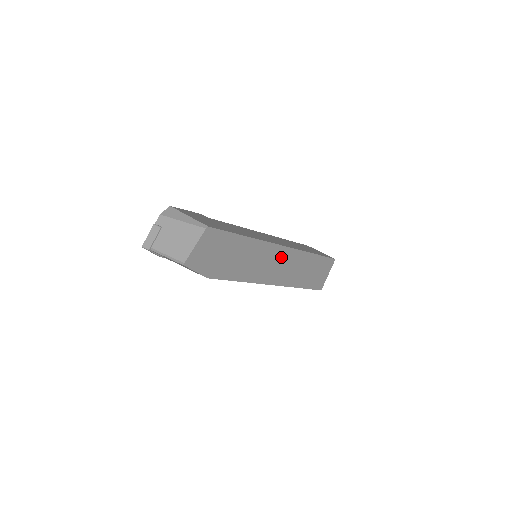
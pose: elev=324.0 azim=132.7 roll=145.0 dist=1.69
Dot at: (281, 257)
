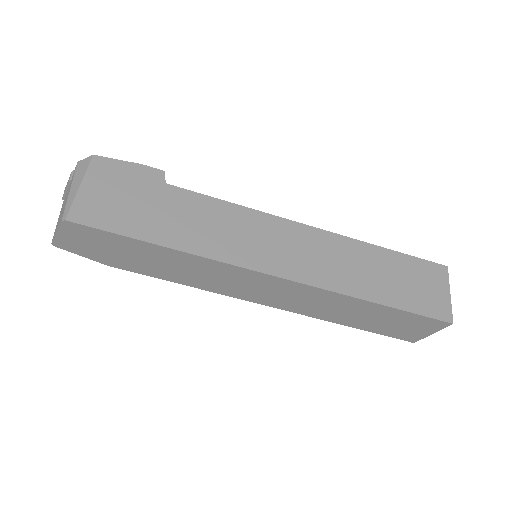
Dot at: (269, 284)
